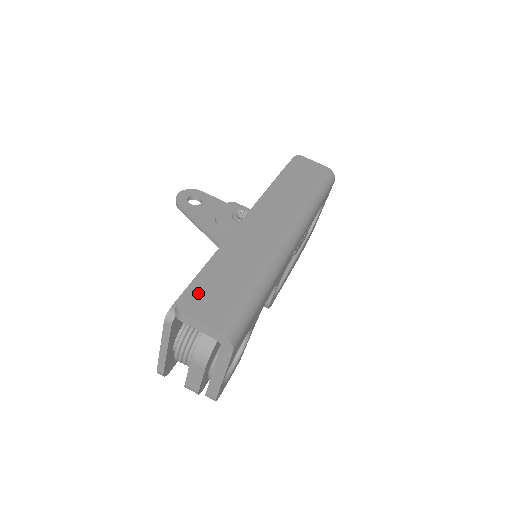
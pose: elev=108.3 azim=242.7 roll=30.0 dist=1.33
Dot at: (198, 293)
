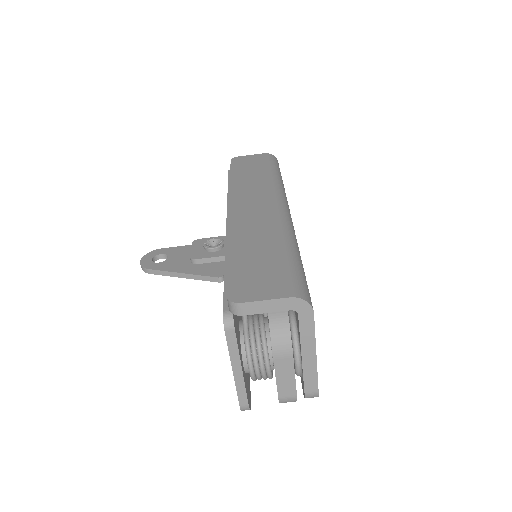
Dot at: (241, 282)
